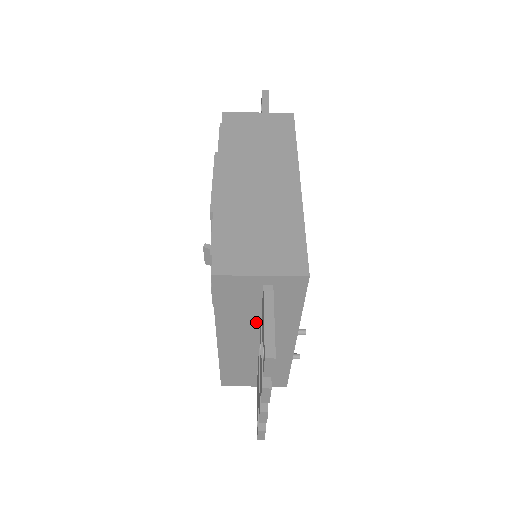
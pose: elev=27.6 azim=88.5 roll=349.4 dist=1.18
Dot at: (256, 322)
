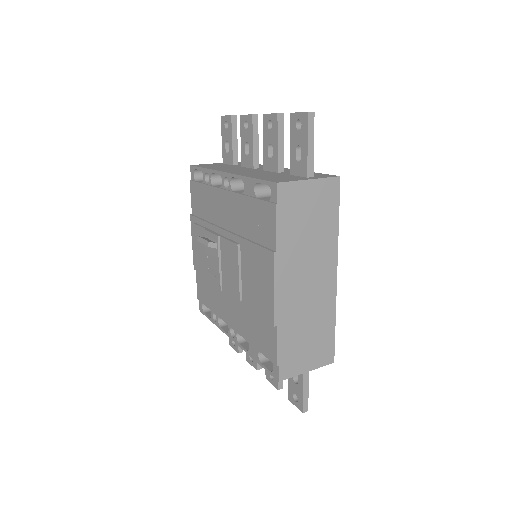
Dot at: occluded
